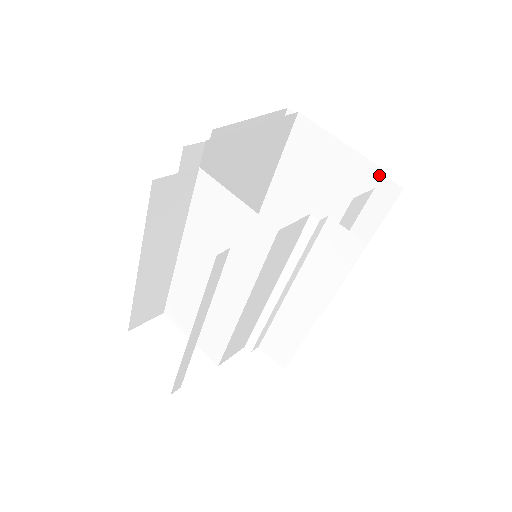
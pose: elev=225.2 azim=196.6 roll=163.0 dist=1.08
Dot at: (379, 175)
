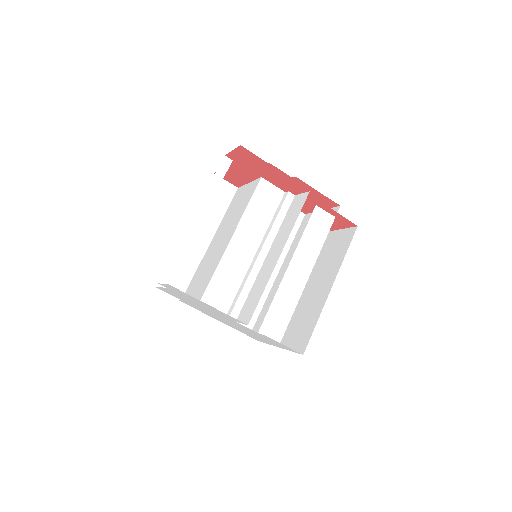
Dot at: occluded
